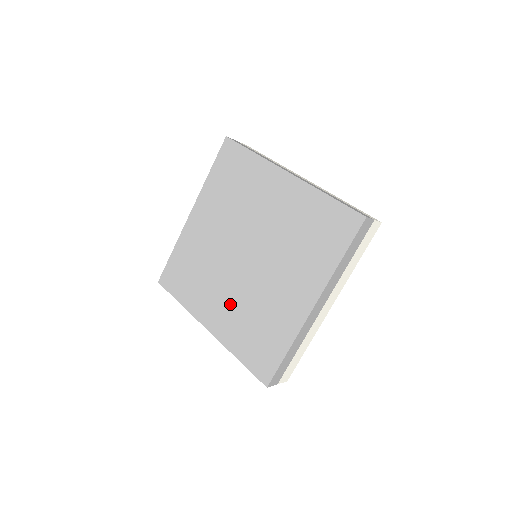
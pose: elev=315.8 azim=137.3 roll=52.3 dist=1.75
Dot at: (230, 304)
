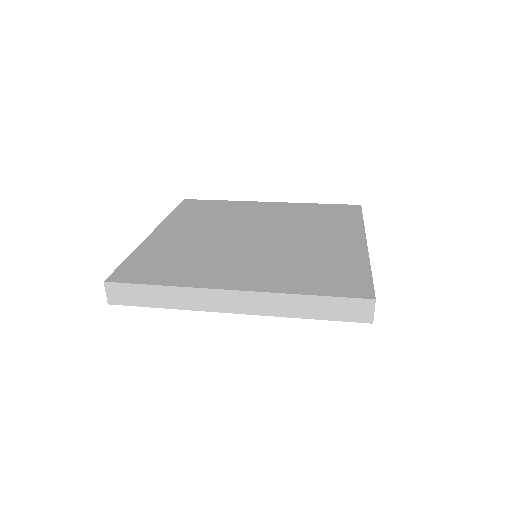
Dot at: (259, 264)
